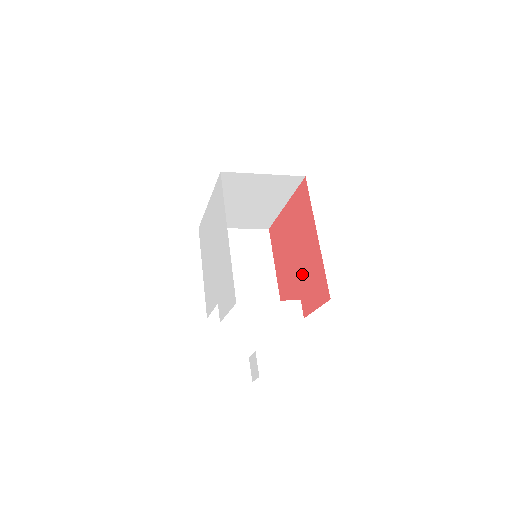
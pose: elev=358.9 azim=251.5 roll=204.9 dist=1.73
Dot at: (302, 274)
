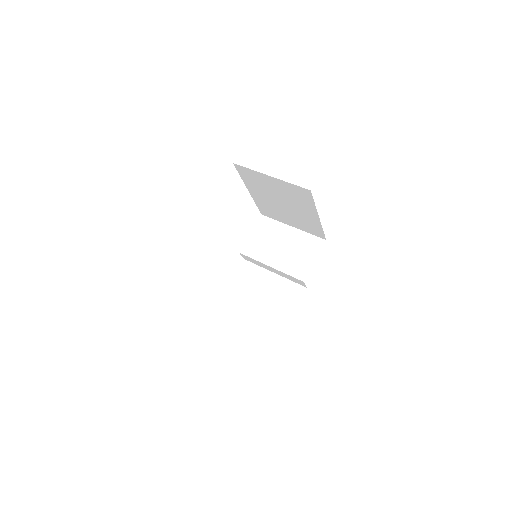
Dot at: occluded
